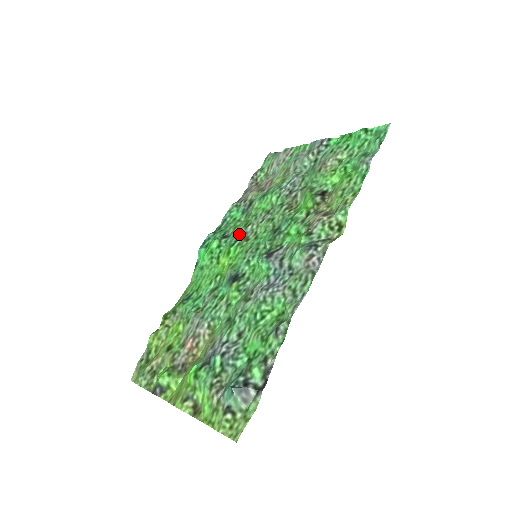
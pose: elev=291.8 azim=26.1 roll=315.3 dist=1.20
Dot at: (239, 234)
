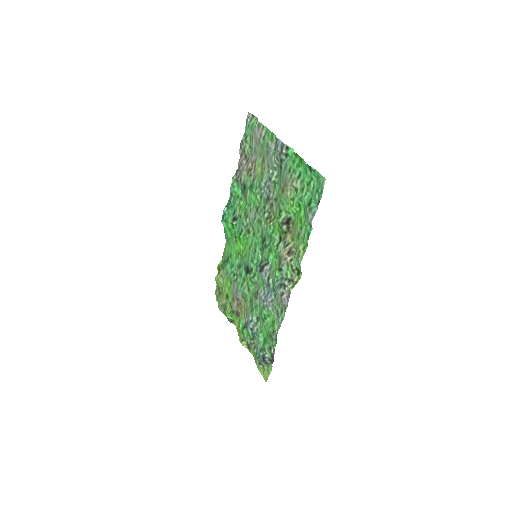
Dot at: (242, 224)
